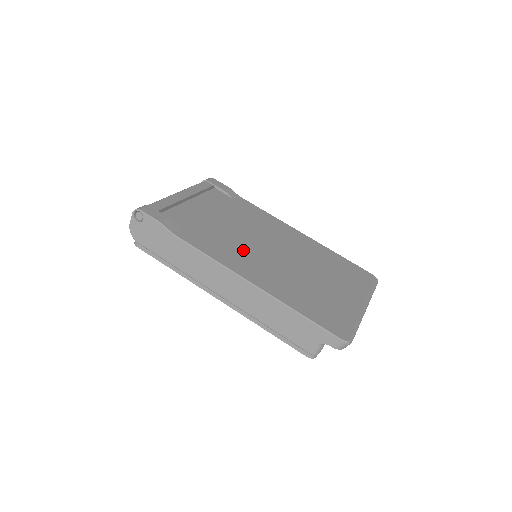
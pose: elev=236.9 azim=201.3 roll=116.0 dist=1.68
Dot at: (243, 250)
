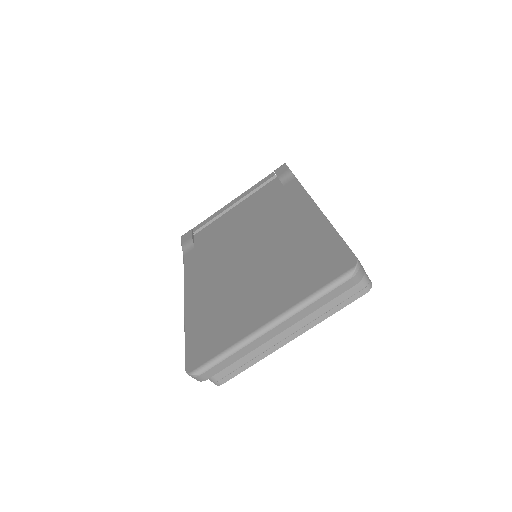
Dot at: (218, 258)
